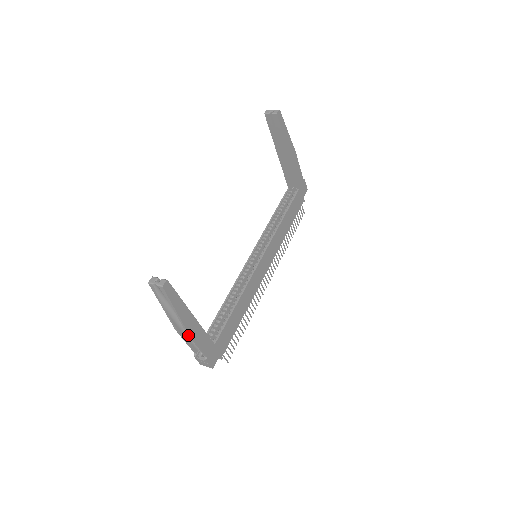
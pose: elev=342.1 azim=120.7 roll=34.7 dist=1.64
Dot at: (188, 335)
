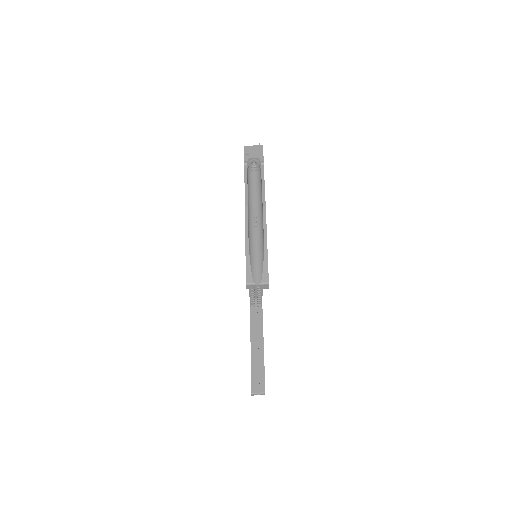
Dot at: occluded
